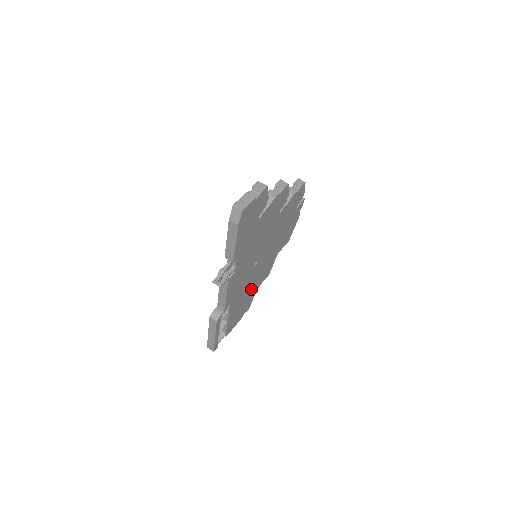
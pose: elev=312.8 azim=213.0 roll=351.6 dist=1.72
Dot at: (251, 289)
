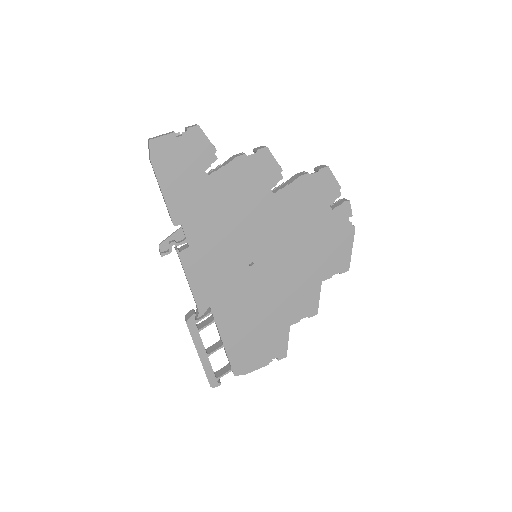
Dot at: (269, 314)
